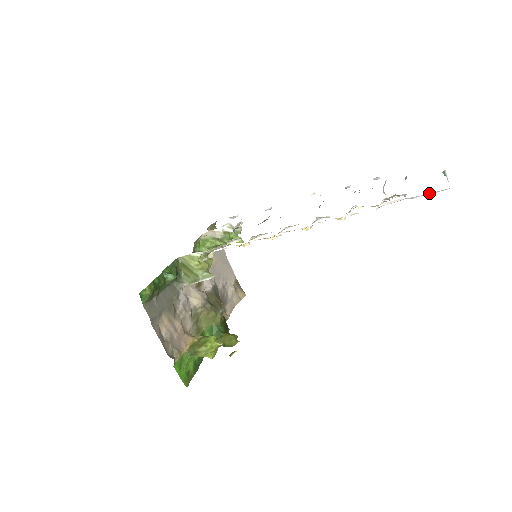
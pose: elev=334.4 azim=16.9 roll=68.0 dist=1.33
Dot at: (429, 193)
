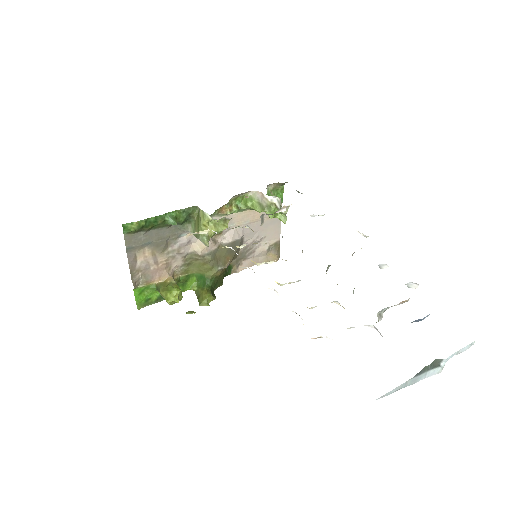
Dot at: occluded
